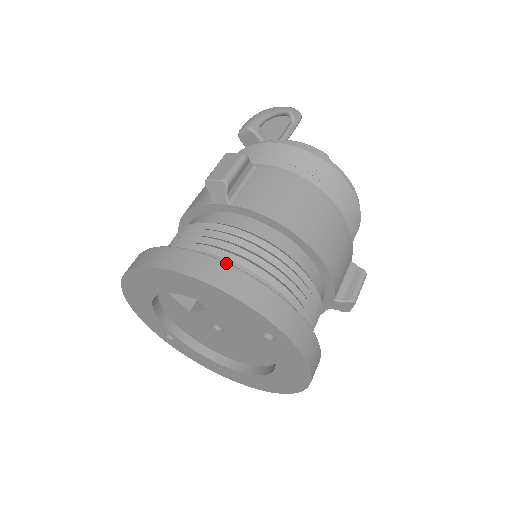
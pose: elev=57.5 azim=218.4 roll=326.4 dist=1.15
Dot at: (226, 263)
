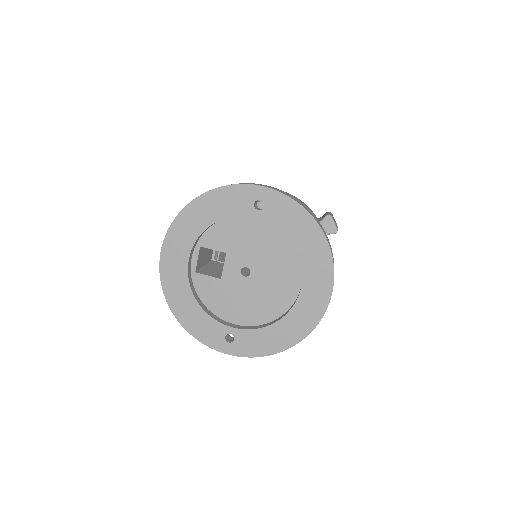
Dot at: occluded
